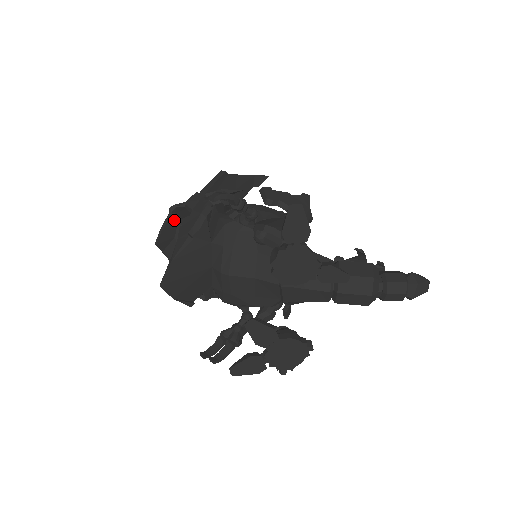
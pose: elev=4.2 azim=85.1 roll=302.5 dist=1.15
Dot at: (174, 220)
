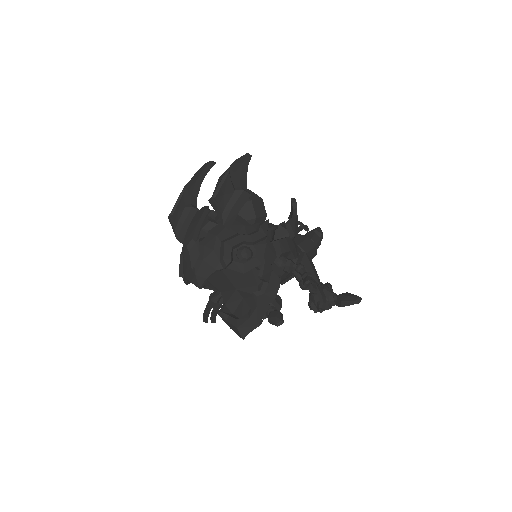
Dot at: (217, 264)
